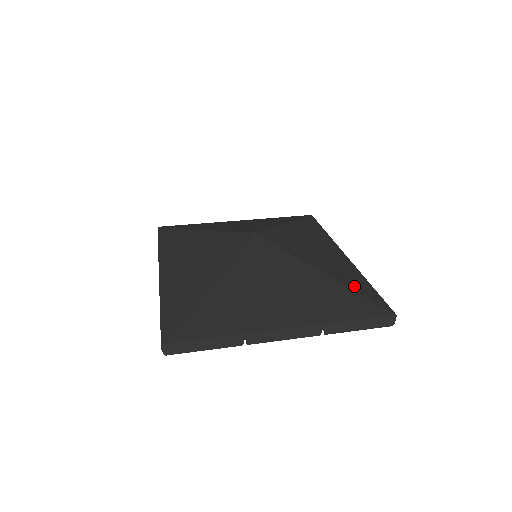
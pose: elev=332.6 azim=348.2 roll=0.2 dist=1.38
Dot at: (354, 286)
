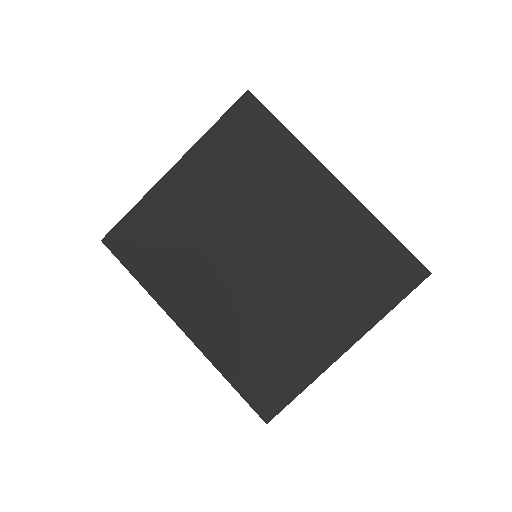
Dot at: (380, 259)
